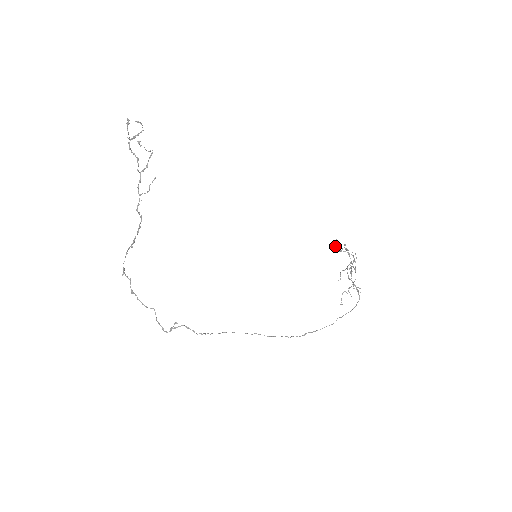
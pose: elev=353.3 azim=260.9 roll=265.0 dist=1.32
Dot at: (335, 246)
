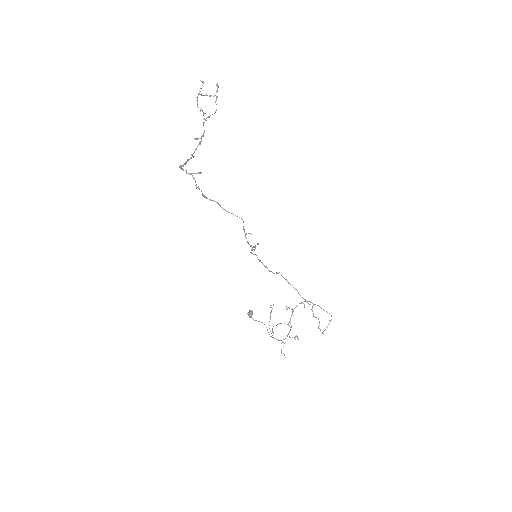
Dot at: (252, 314)
